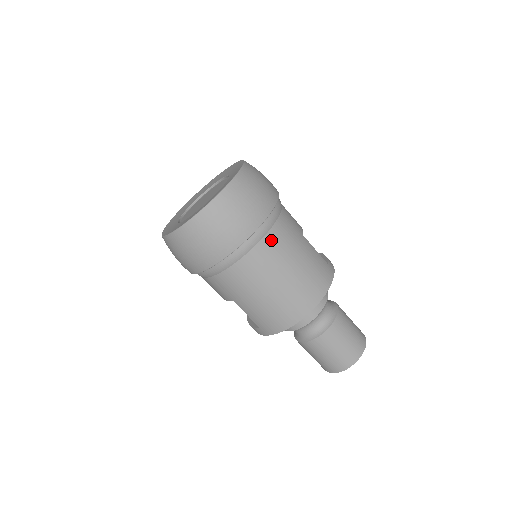
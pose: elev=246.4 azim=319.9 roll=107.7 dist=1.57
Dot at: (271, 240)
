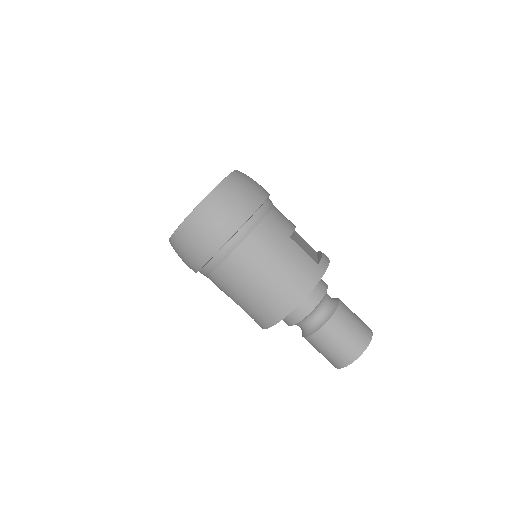
Dot at: (250, 244)
